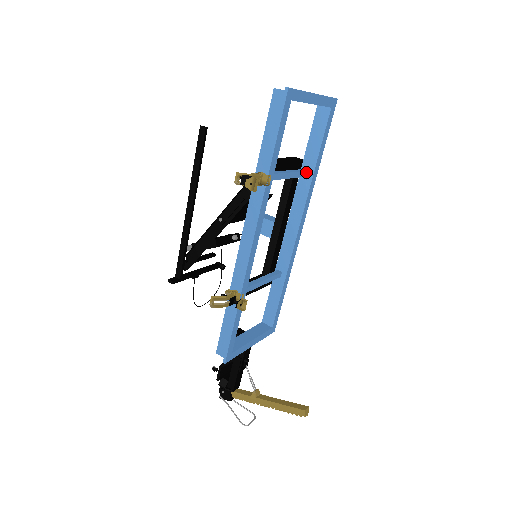
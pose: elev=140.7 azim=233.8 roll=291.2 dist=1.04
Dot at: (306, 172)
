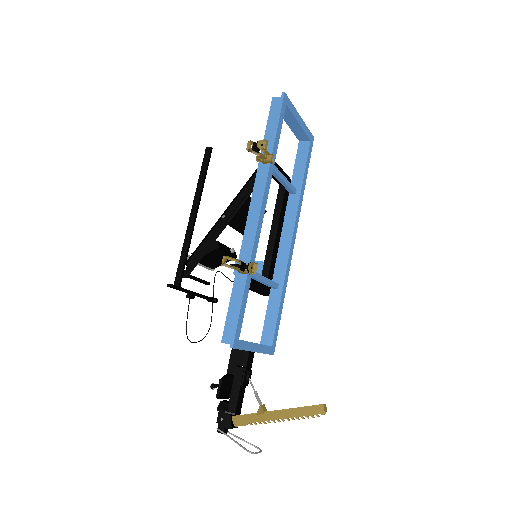
Dot at: (295, 189)
